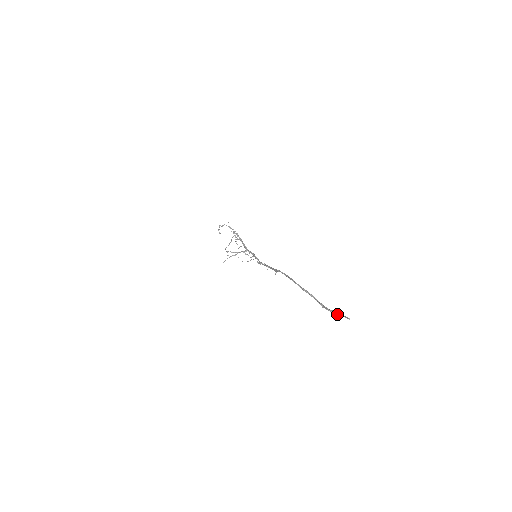
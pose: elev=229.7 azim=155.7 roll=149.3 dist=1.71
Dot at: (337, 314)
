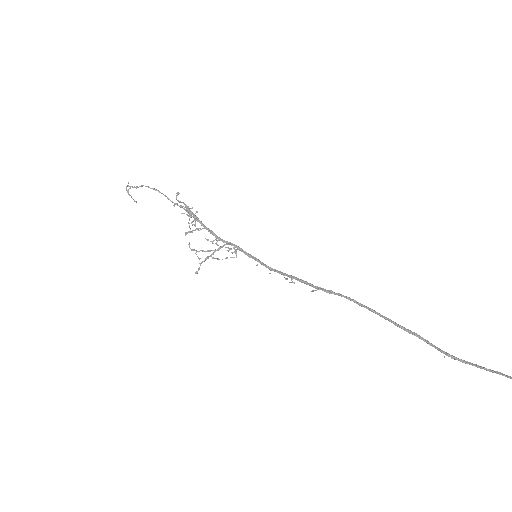
Dot at: occluded
